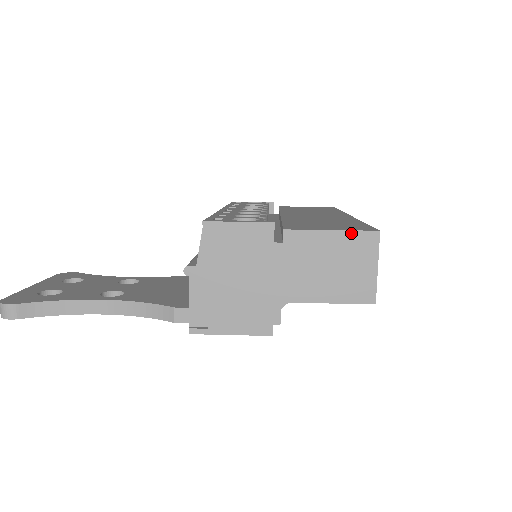
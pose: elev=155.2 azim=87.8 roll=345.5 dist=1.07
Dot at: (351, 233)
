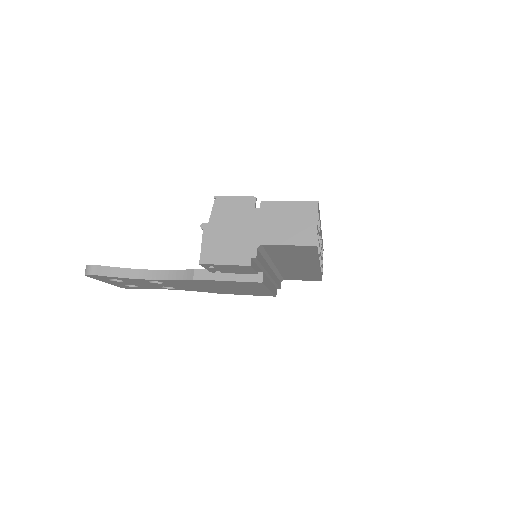
Dot at: (301, 203)
